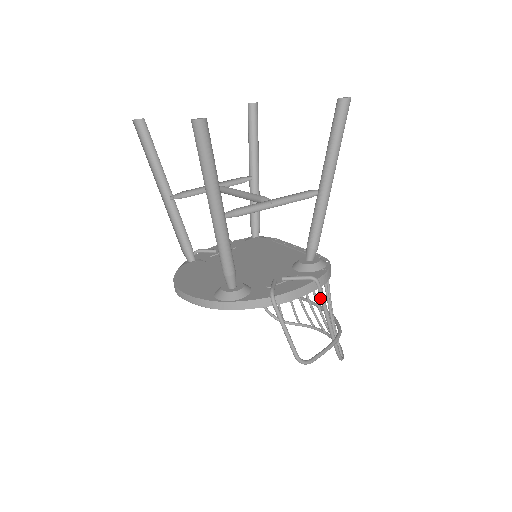
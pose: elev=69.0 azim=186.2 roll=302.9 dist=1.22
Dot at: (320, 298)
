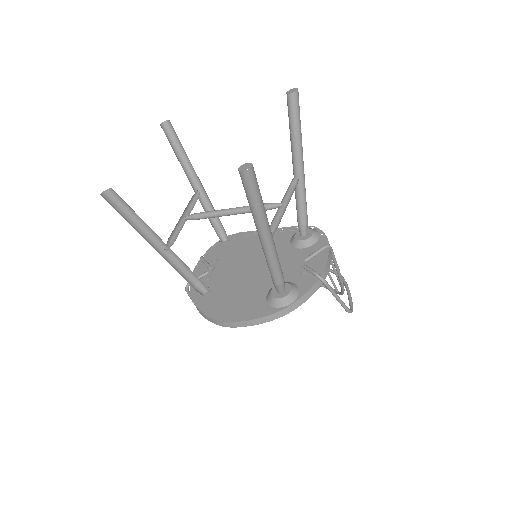
Dot at: (333, 258)
